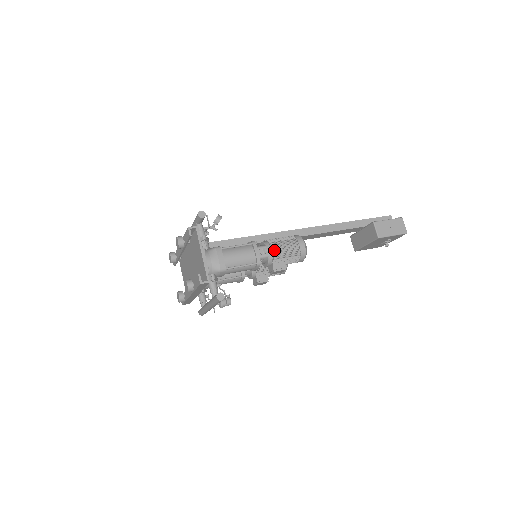
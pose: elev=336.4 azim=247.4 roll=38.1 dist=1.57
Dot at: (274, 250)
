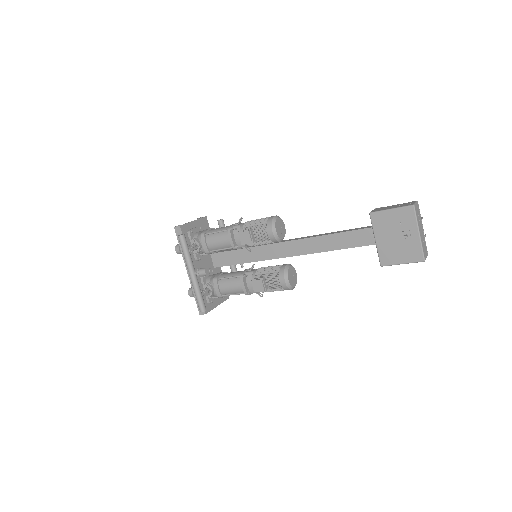
Dot at: (248, 222)
